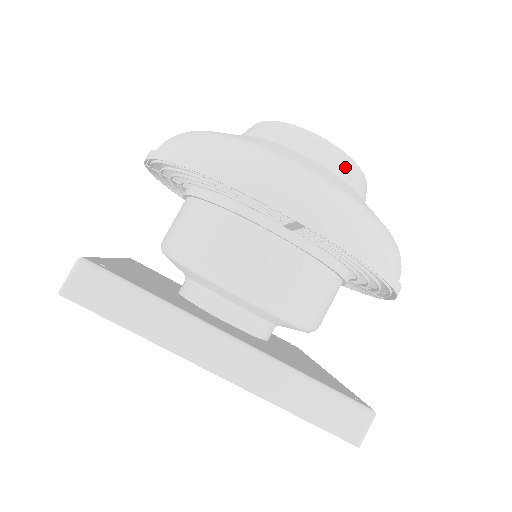
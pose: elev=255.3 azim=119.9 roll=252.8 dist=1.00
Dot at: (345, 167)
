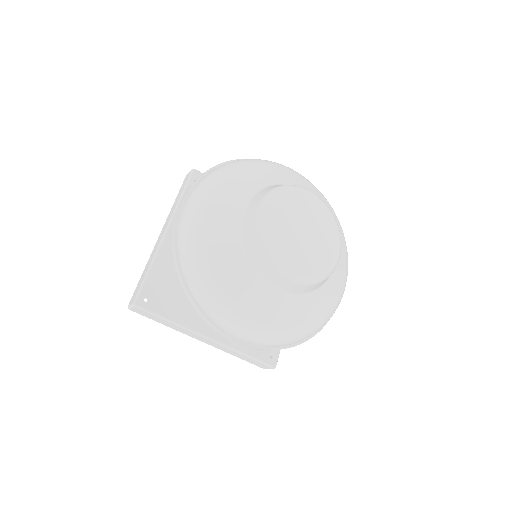
Dot at: (299, 289)
